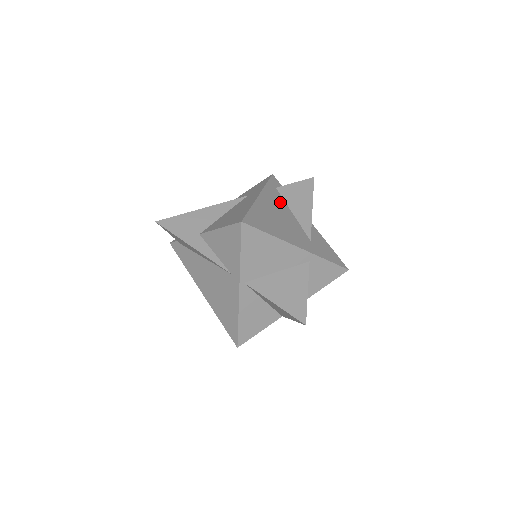
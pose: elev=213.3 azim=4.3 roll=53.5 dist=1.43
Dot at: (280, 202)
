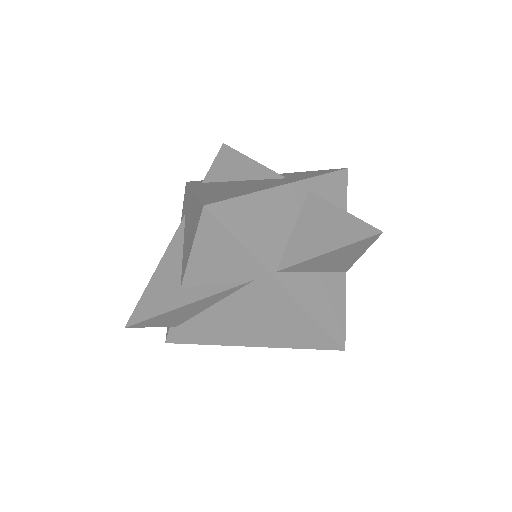
Dot at: (220, 184)
